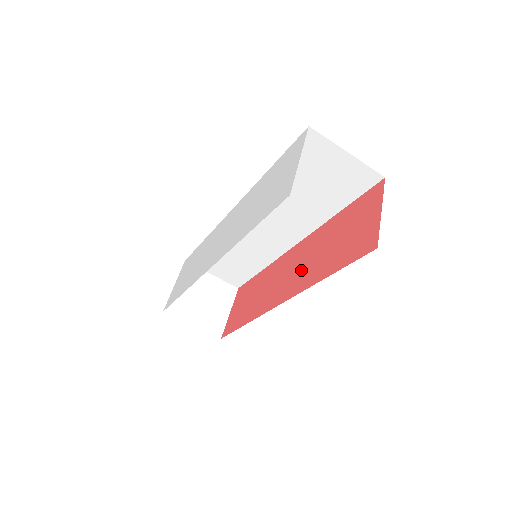
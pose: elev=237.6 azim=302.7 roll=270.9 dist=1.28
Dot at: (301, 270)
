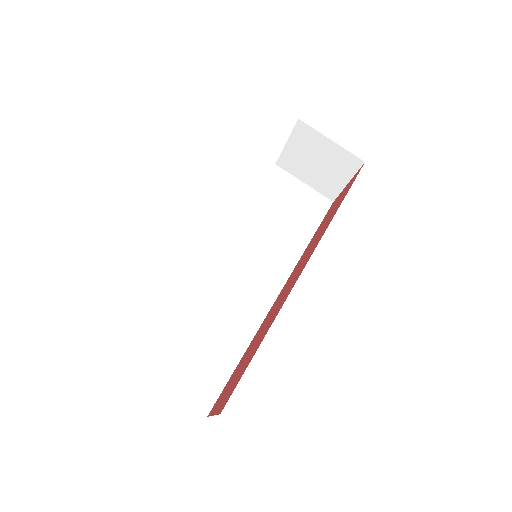
Dot at: (307, 255)
